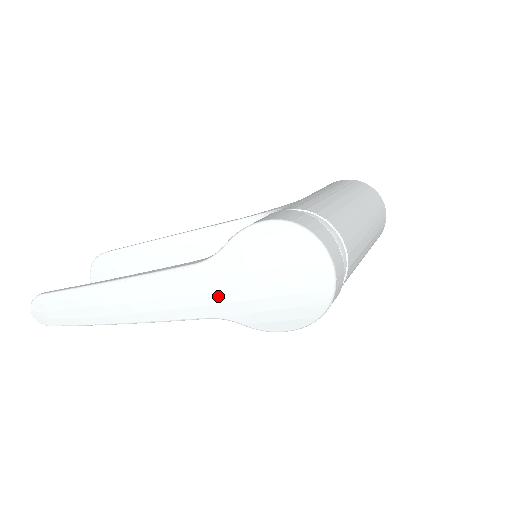
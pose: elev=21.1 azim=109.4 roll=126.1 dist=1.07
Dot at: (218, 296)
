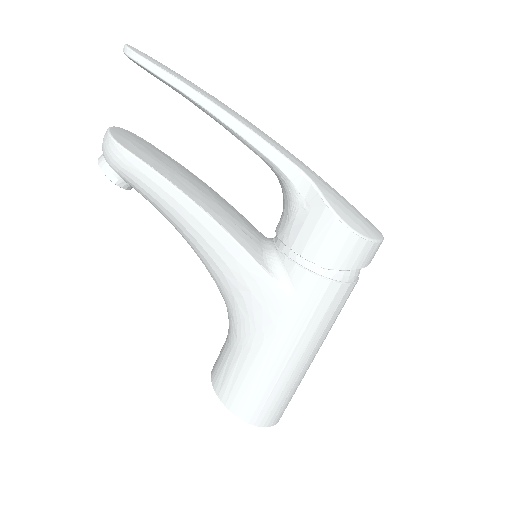
Dot at: (310, 170)
